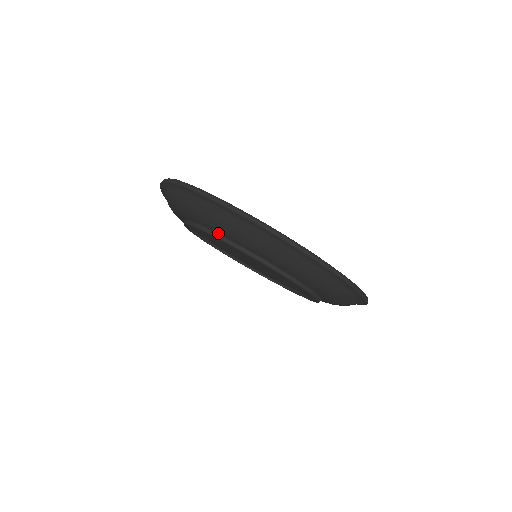
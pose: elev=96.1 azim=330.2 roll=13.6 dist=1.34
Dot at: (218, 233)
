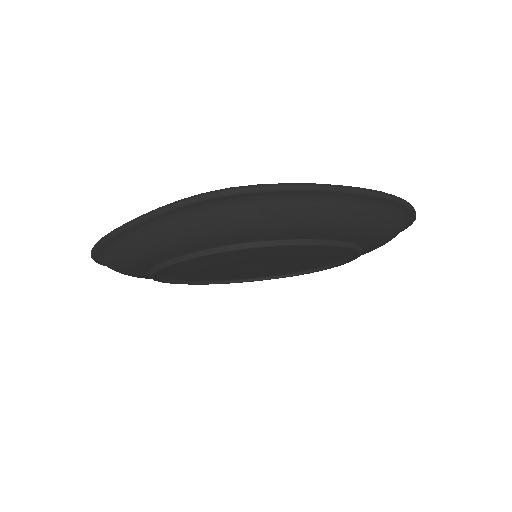
Dot at: (291, 238)
